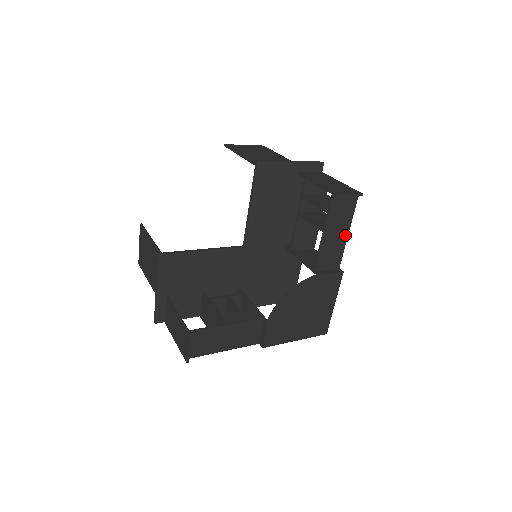
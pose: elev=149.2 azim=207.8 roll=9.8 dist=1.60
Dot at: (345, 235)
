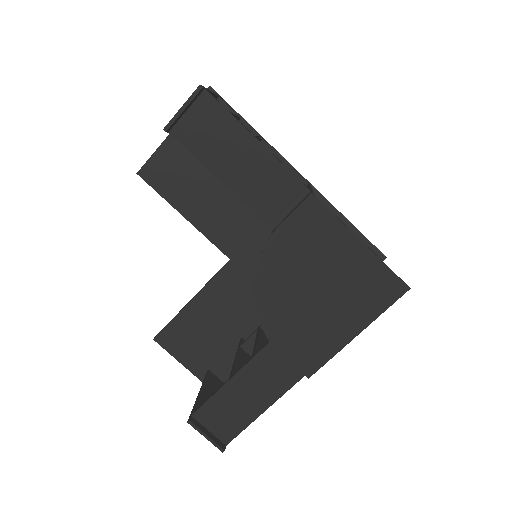
Dot at: (257, 149)
